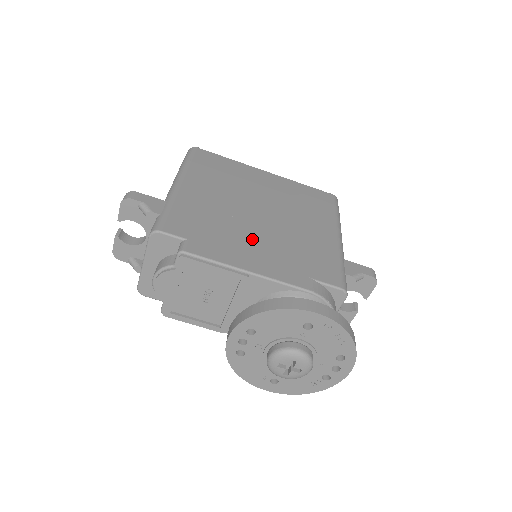
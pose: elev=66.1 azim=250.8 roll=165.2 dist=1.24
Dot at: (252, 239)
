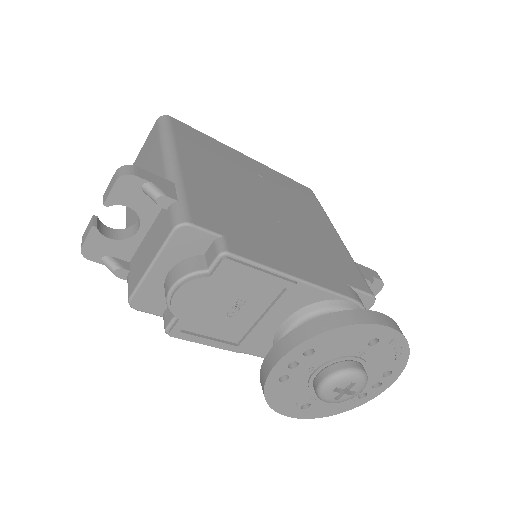
Dot at: (279, 237)
